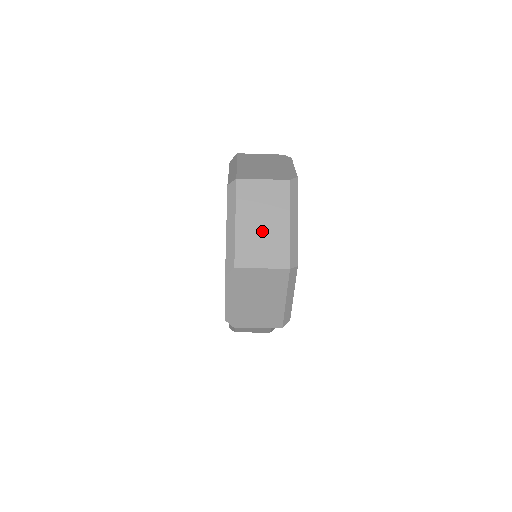
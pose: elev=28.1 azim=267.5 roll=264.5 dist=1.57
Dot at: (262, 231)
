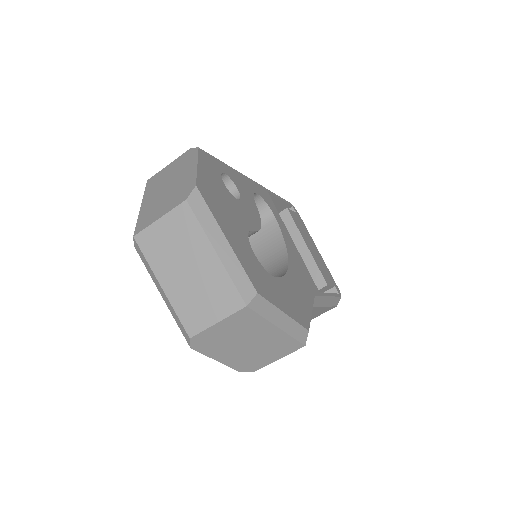
Dot at: (193, 280)
